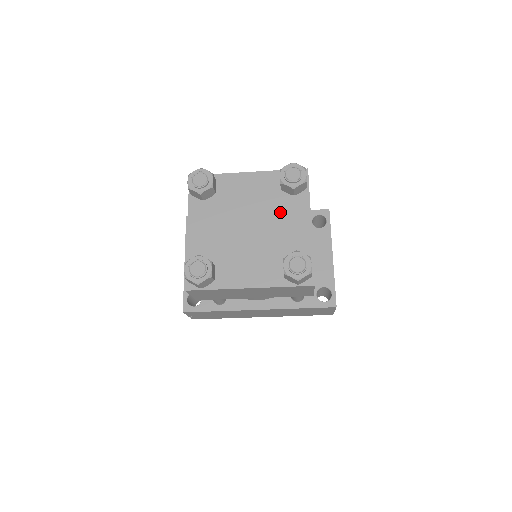
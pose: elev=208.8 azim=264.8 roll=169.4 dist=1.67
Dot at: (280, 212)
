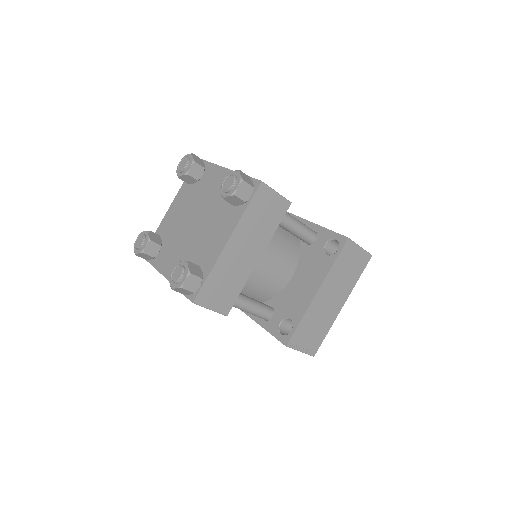
Dot at: (218, 218)
